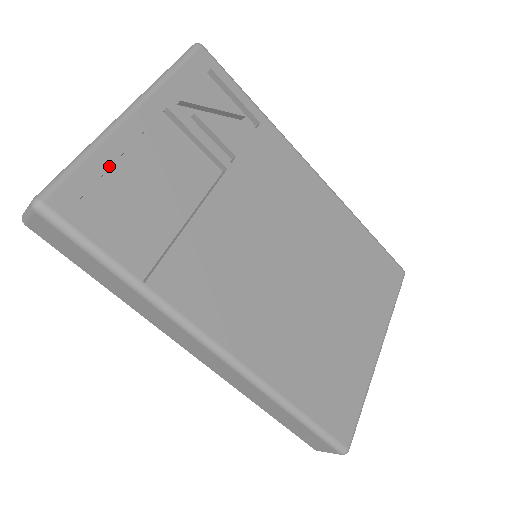
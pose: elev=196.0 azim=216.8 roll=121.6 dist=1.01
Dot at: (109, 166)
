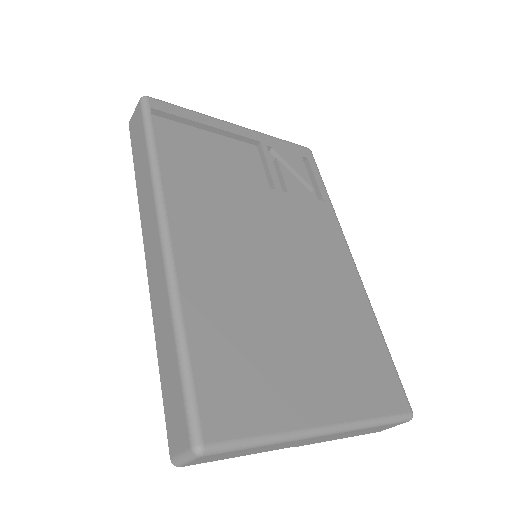
Dot at: (199, 122)
